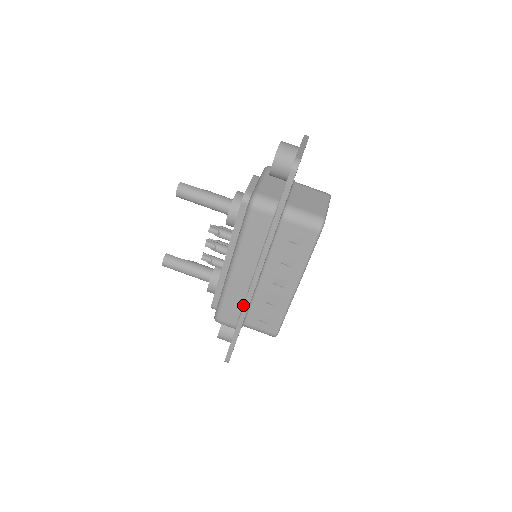
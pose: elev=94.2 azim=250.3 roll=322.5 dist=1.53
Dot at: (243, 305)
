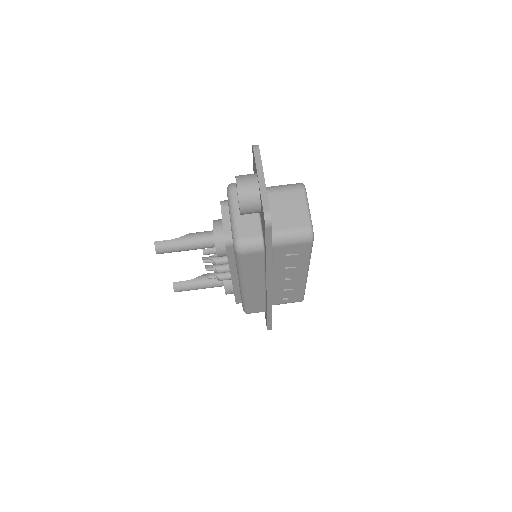
Dot at: (265, 301)
